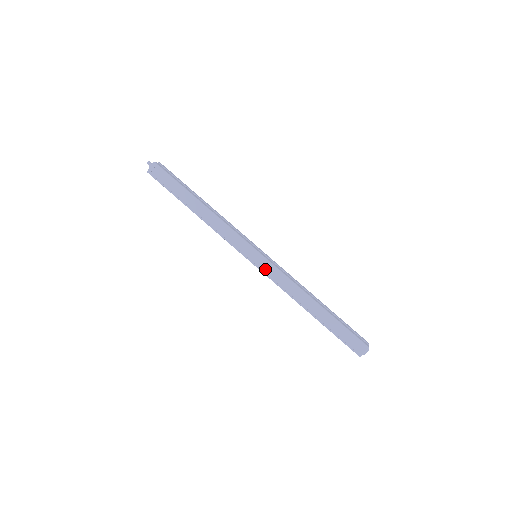
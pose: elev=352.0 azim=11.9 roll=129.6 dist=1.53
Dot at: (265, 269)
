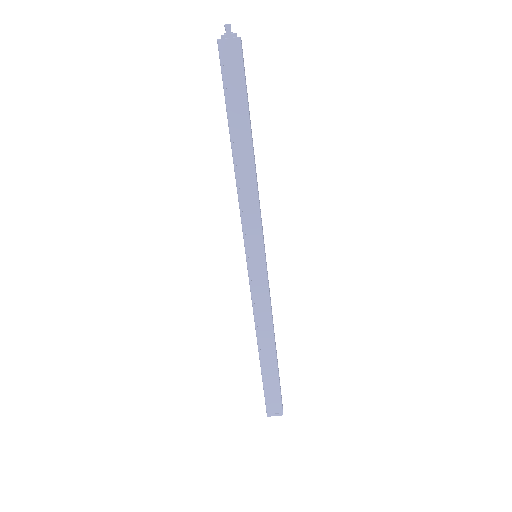
Dot at: (255, 281)
